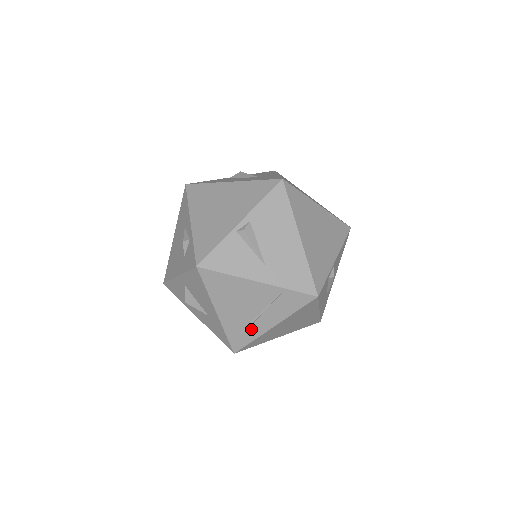
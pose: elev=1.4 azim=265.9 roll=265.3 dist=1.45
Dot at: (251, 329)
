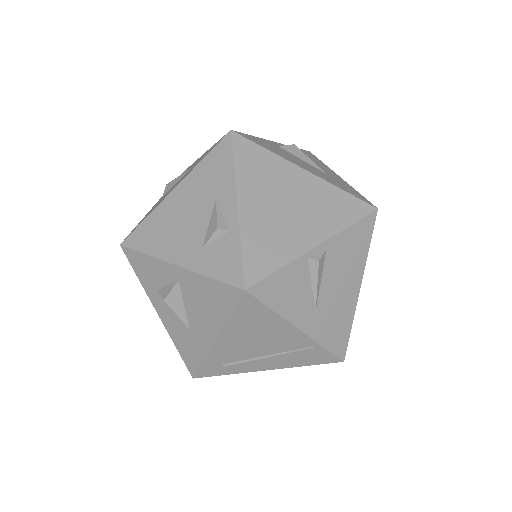
Dot at: (240, 365)
